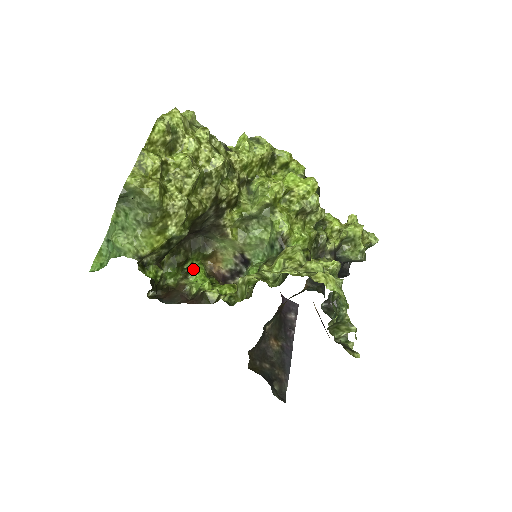
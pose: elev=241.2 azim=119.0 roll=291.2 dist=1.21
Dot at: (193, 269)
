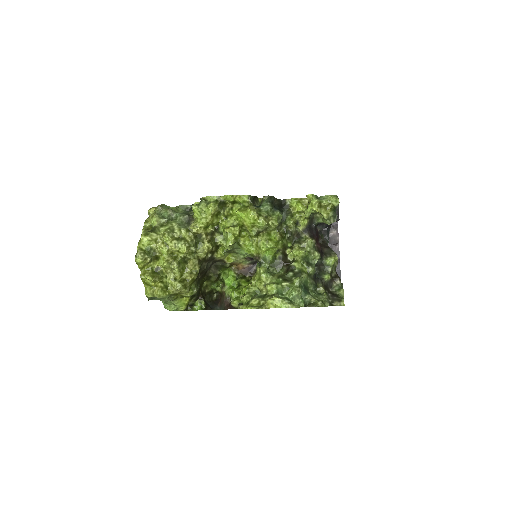
Dot at: (225, 280)
